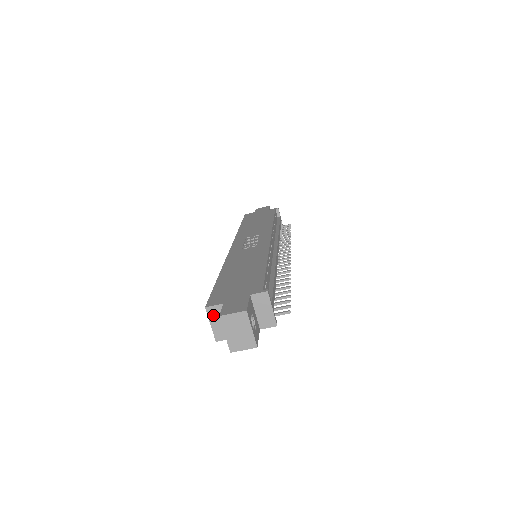
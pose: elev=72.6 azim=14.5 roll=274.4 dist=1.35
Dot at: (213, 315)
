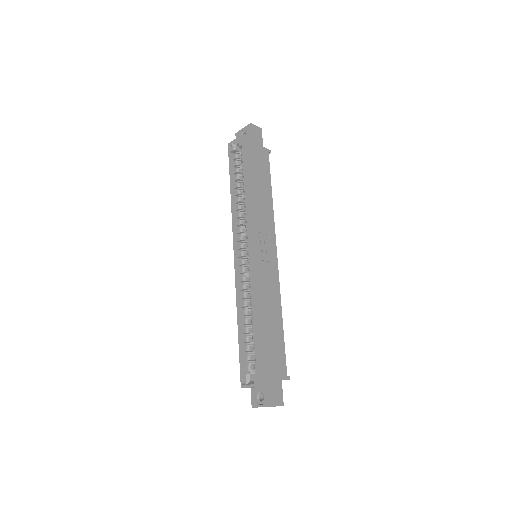
Dot at: occluded
